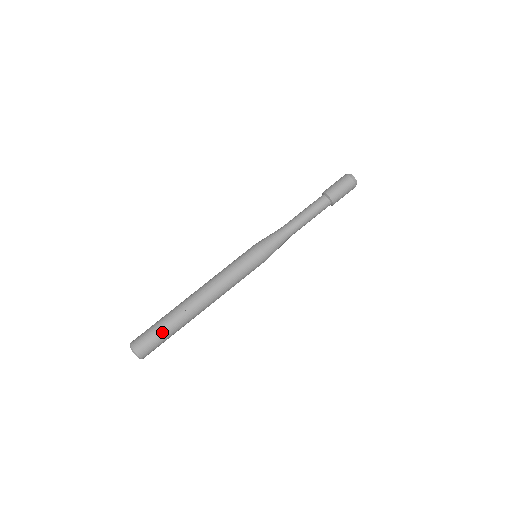
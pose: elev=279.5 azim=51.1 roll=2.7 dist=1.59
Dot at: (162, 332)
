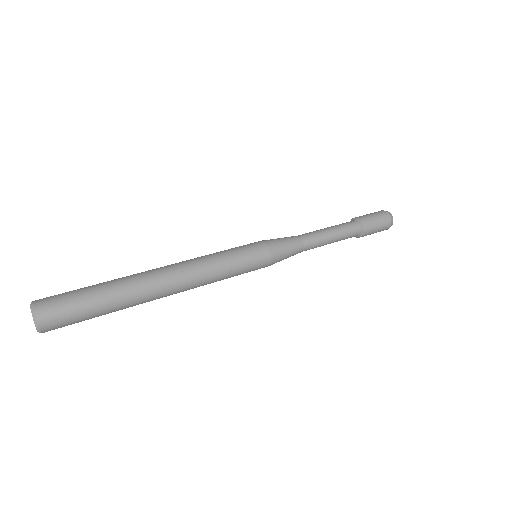
Dot at: (90, 293)
